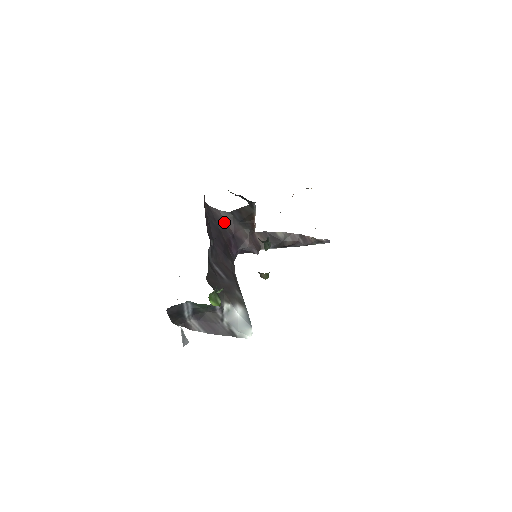
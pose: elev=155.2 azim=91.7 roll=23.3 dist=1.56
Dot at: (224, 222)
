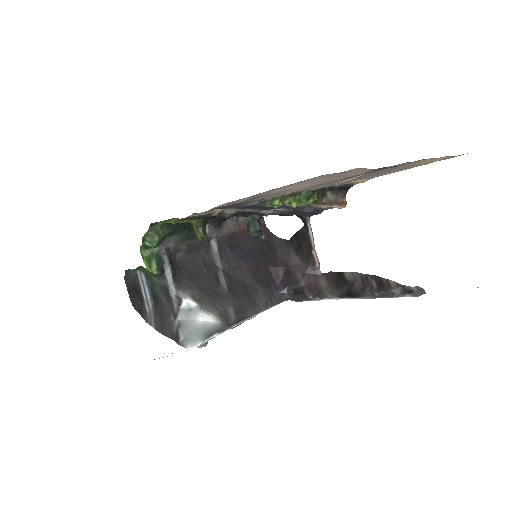
Dot at: (280, 251)
